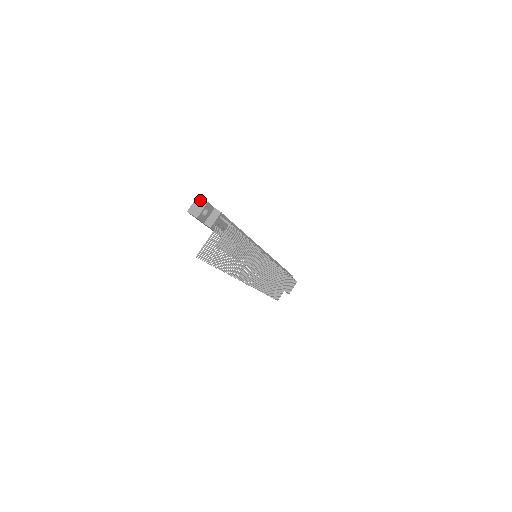
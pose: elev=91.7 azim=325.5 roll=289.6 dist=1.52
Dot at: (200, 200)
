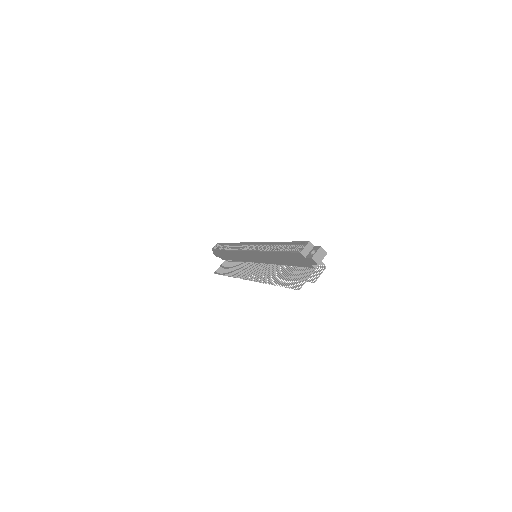
Dot at: (322, 250)
